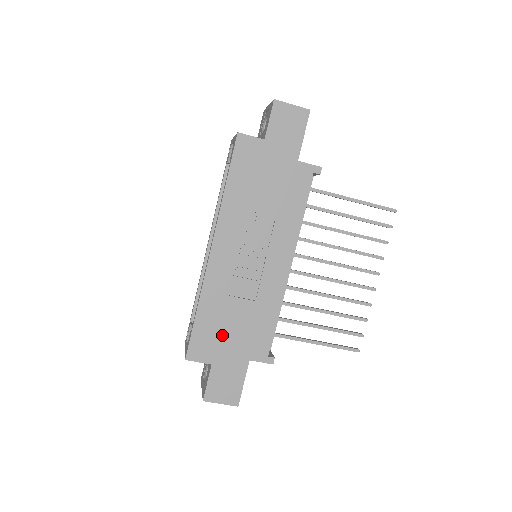
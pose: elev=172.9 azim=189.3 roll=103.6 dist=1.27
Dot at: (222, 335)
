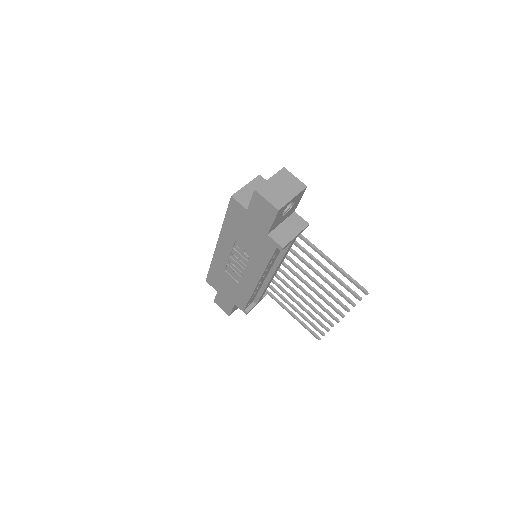
Dot at: (222, 284)
